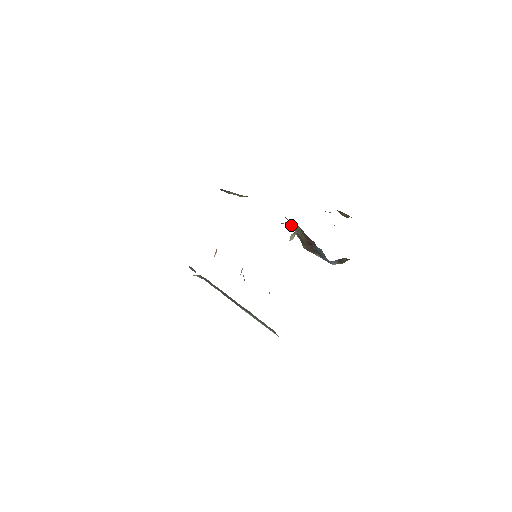
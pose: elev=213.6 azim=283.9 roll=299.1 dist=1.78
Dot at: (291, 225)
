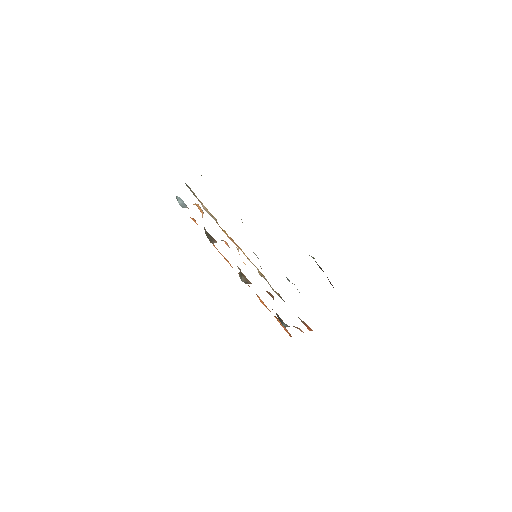
Dot at: occluded
